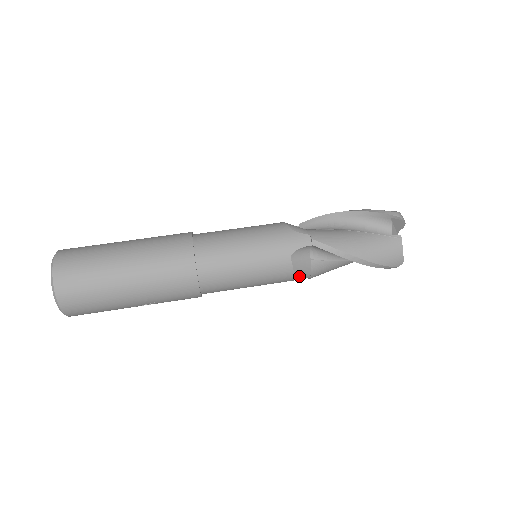
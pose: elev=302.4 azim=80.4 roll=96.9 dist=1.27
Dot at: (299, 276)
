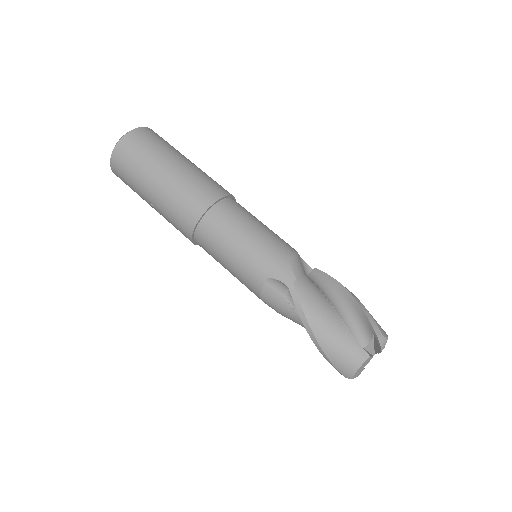
Dot at: (265, 300)
